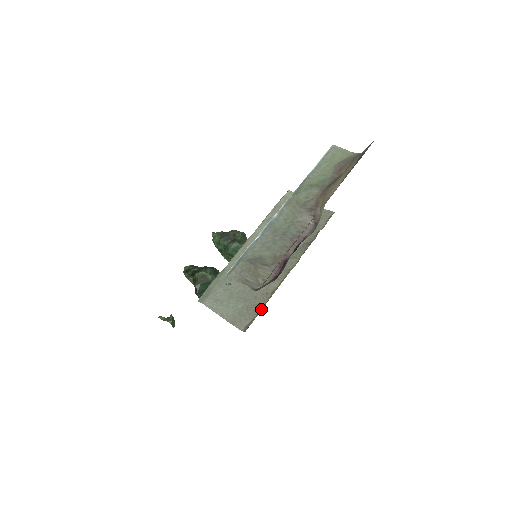
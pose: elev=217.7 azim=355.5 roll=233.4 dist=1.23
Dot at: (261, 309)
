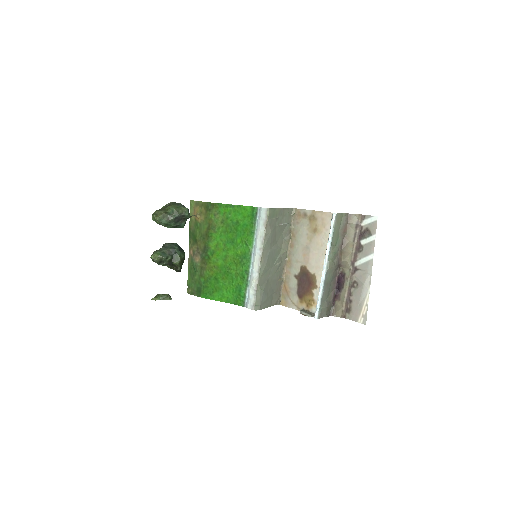
Dot at: (282, 289)
